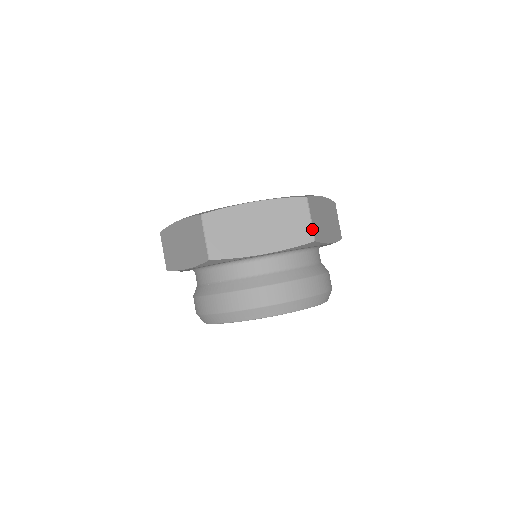
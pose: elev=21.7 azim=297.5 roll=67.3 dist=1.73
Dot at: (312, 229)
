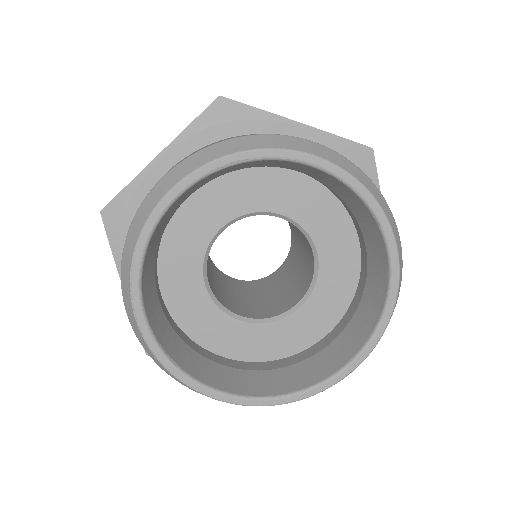
Dot at: occluded
